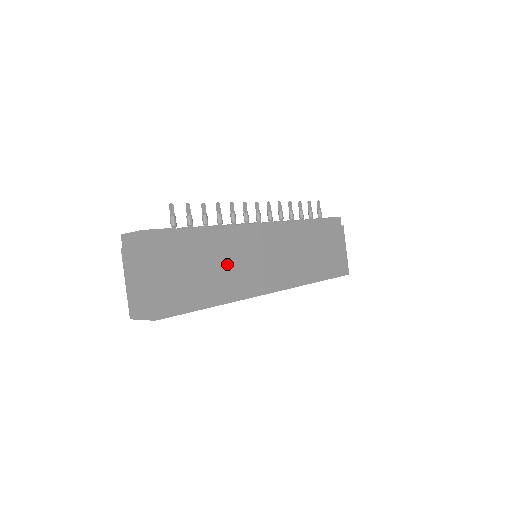
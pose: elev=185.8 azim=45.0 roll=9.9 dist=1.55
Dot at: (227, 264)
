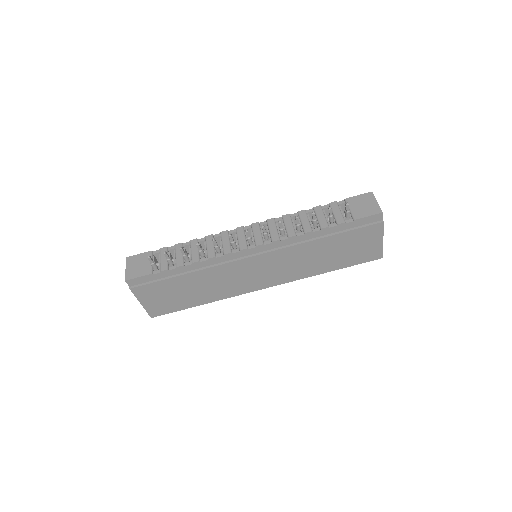
Dot at: (209, 283)
